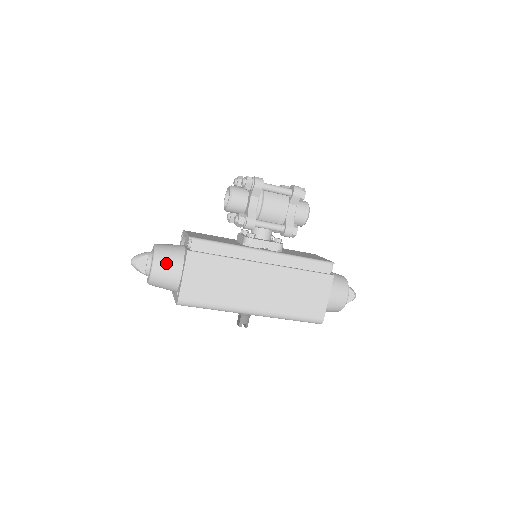
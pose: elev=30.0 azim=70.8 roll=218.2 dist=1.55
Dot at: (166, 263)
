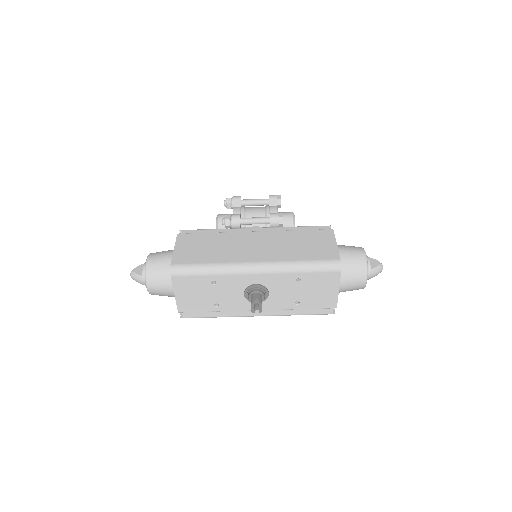
Dot at: (160, 253)
